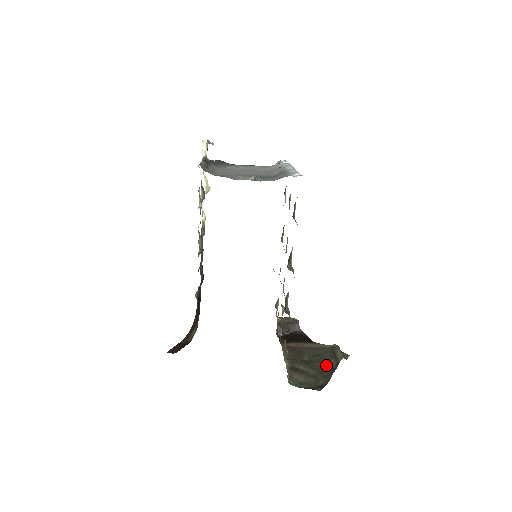
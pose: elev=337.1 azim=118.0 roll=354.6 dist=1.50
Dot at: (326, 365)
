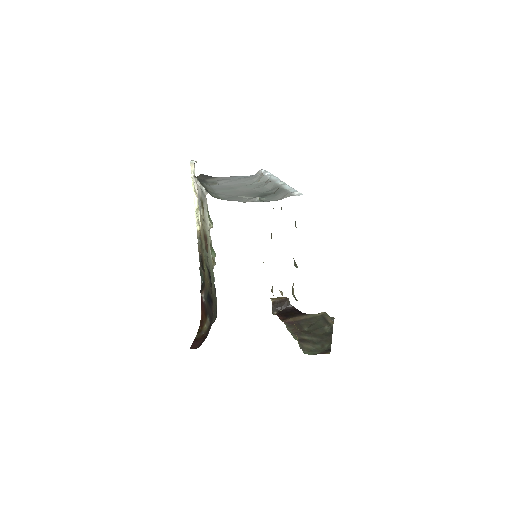
Dot at: (323, 331)
